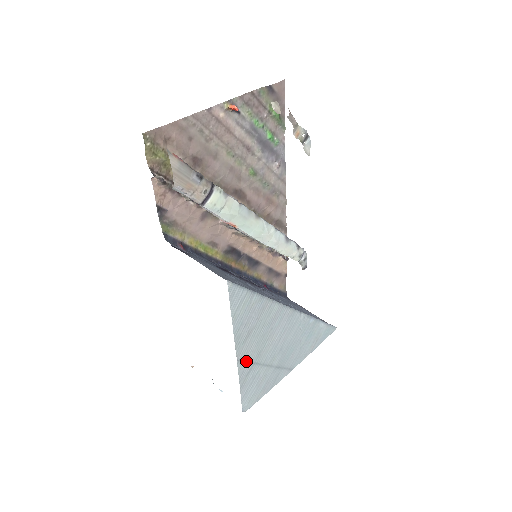
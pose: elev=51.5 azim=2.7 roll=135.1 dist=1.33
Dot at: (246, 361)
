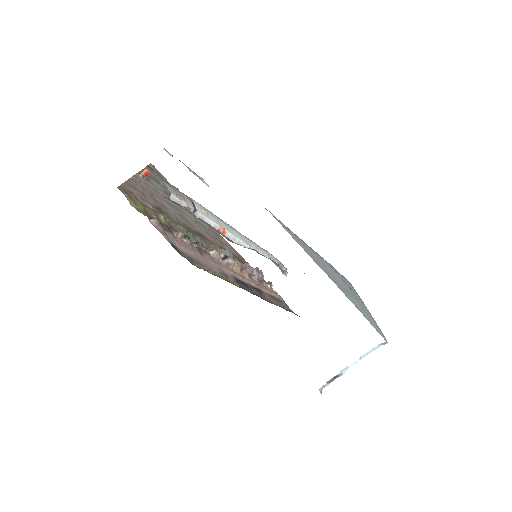
Dot at: (339, 287)
